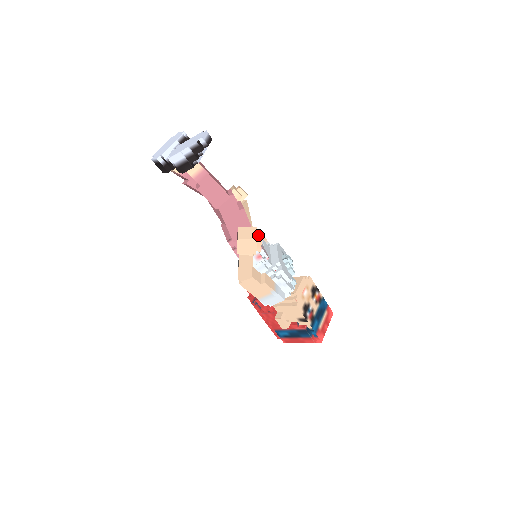
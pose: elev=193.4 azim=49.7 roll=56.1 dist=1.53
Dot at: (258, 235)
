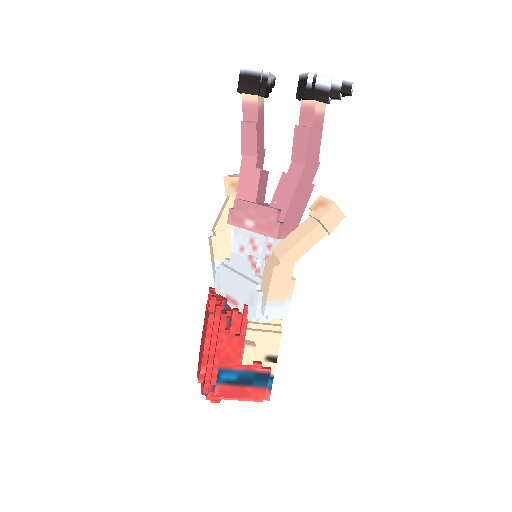
Dot at: occluded
